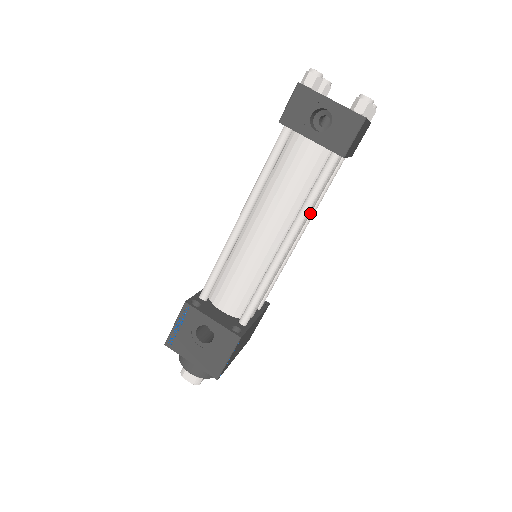
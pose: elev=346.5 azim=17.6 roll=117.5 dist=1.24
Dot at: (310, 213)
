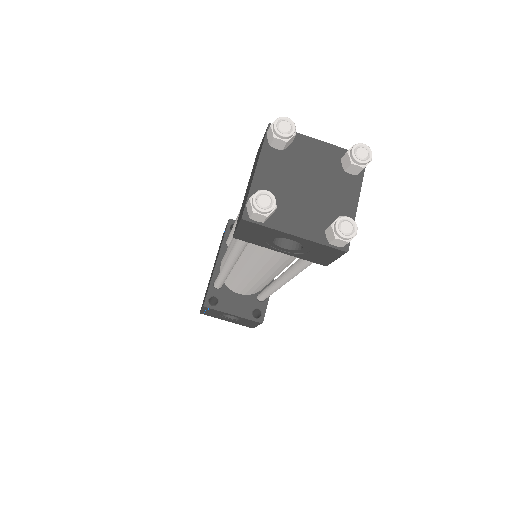
Dot at: occluded
